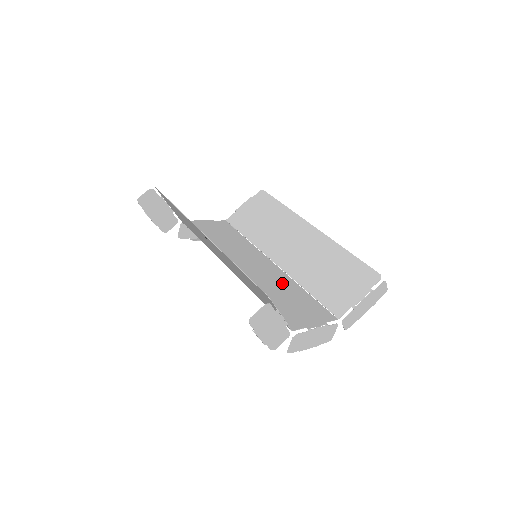
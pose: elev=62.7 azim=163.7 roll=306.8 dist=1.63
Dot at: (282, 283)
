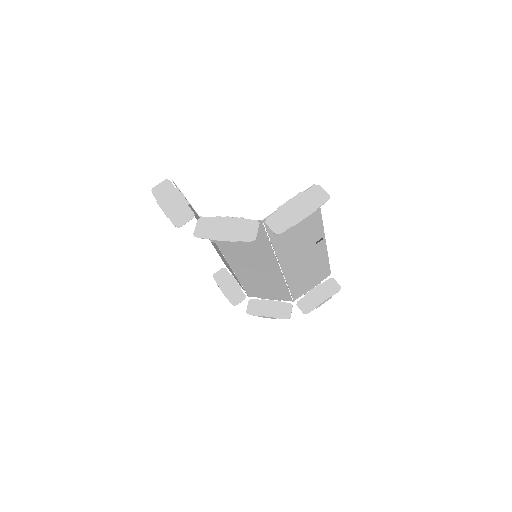
Dot at: (258, 252)
